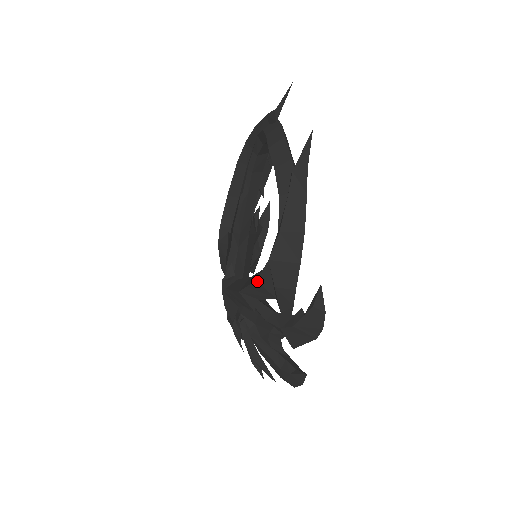
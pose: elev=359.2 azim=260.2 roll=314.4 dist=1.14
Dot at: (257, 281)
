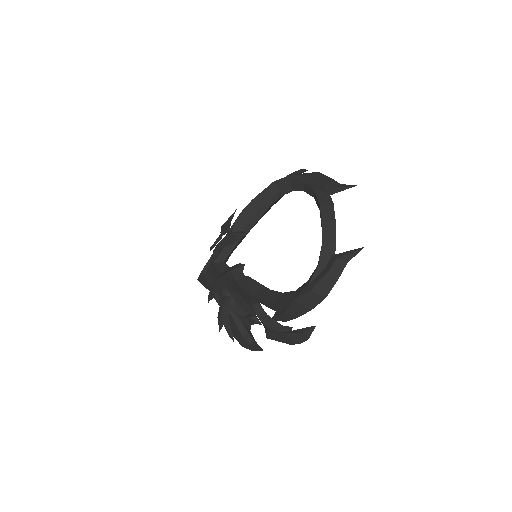
Dot at: (275, 304)
